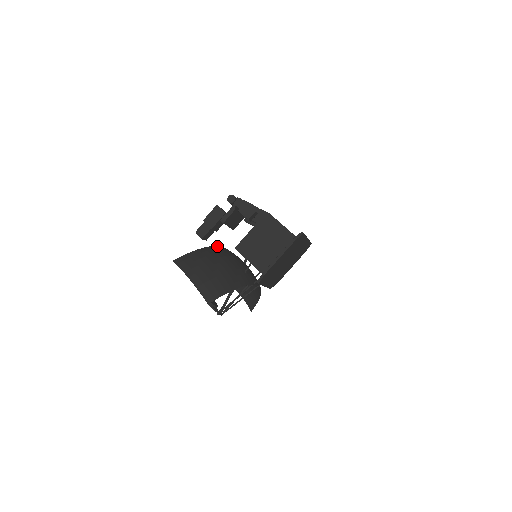
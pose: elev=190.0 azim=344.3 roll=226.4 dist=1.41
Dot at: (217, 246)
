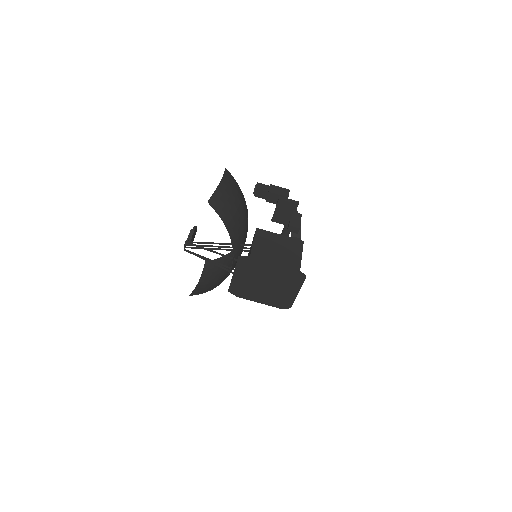
Dot at: occluded
